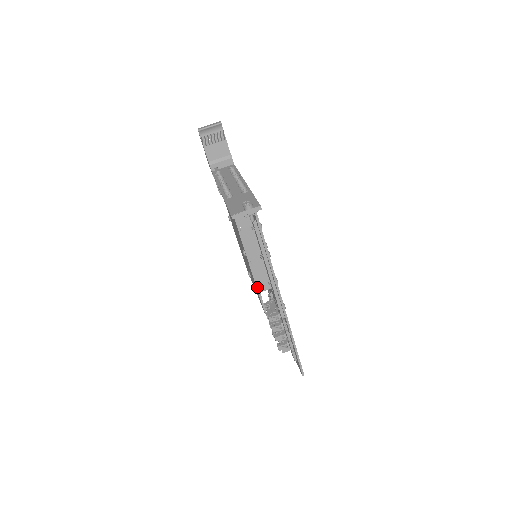
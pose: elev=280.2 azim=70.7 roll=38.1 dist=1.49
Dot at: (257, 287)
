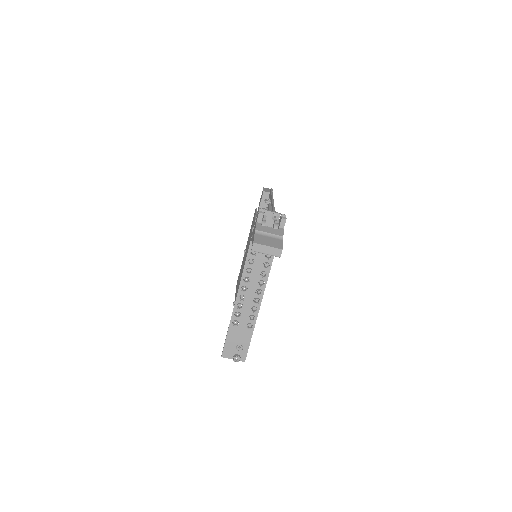
Dot at: occluded
